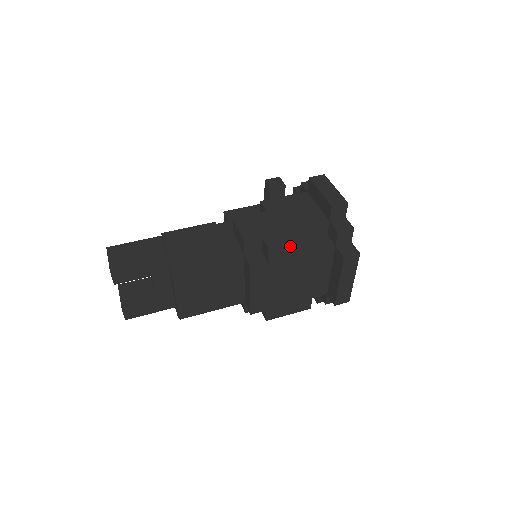
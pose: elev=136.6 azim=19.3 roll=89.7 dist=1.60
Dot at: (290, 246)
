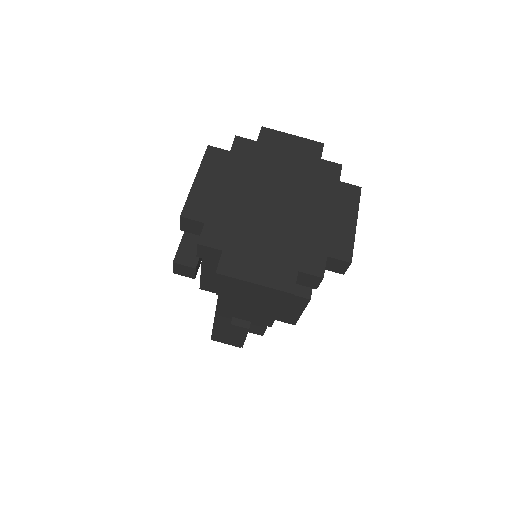
Dot at: occluded
